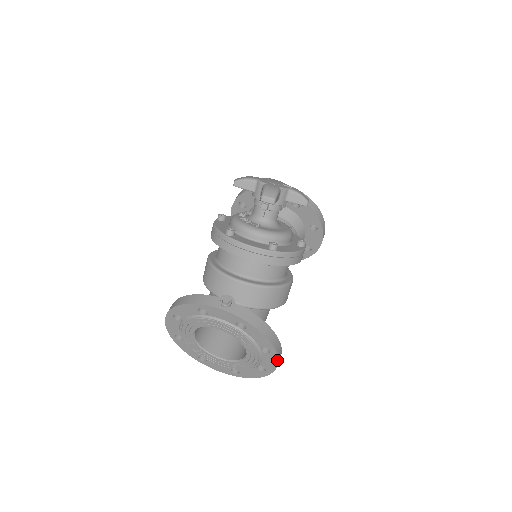
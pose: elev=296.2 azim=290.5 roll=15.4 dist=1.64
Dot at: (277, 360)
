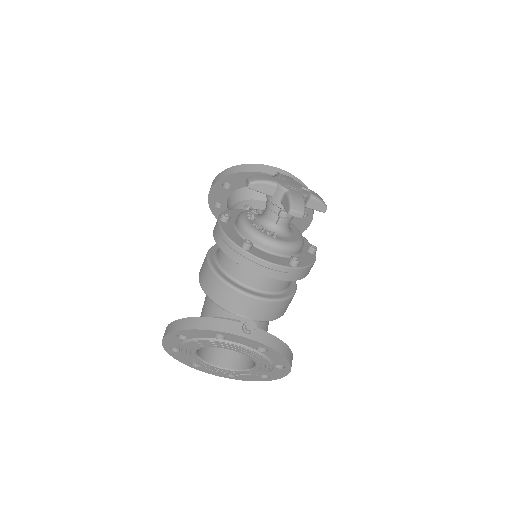
Dot at: (288, 373)
